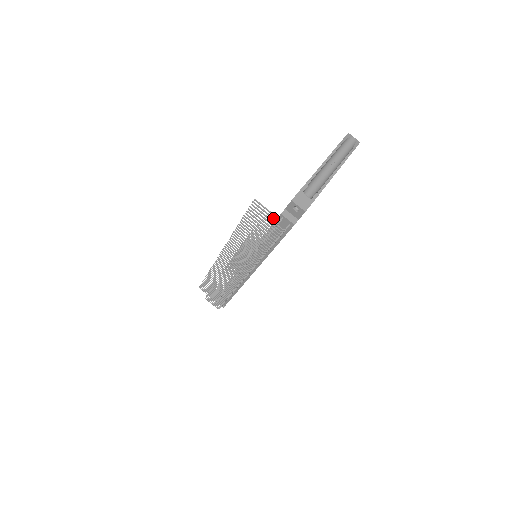
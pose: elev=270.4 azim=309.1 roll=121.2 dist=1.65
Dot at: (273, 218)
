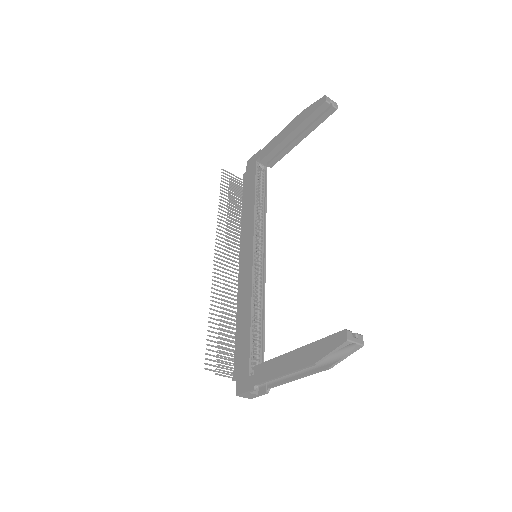
Dot at: occluded
